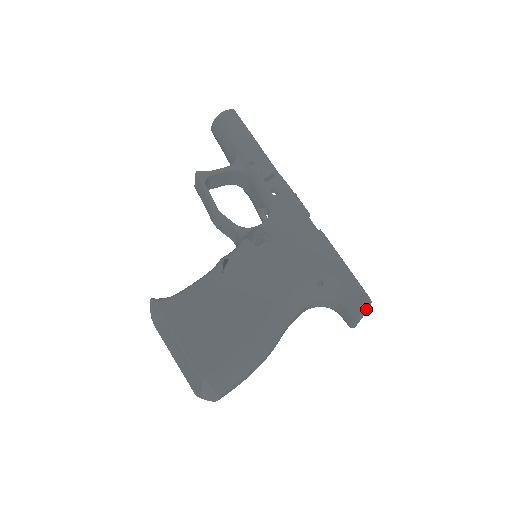
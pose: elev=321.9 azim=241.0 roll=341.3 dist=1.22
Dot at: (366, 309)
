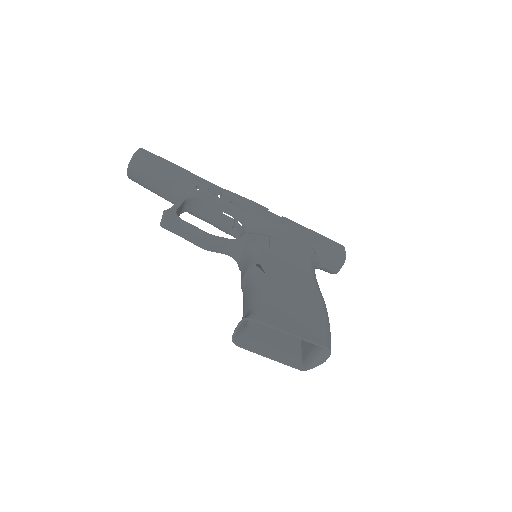
Dot at: occluded
